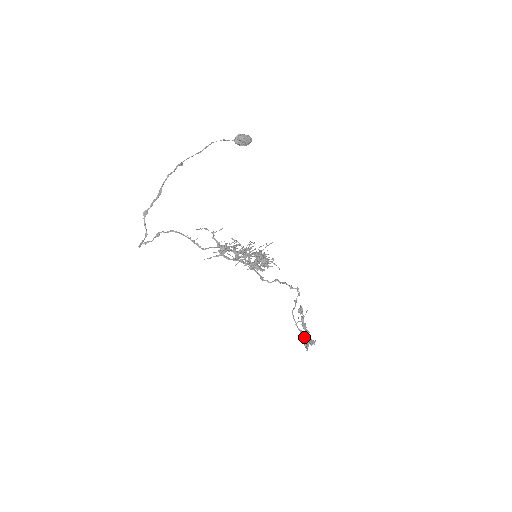
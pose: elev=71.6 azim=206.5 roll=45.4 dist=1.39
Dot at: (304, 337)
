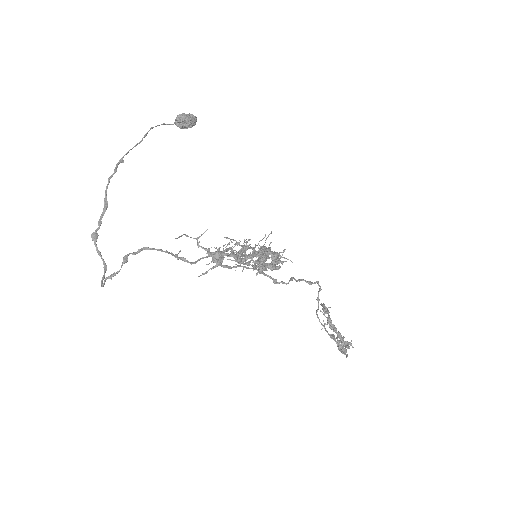
Dot at: occluded
